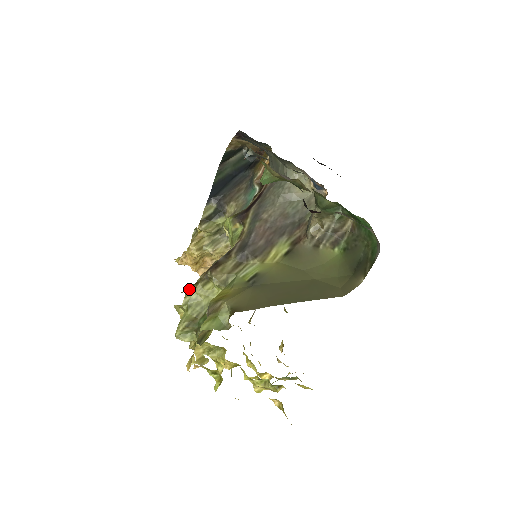
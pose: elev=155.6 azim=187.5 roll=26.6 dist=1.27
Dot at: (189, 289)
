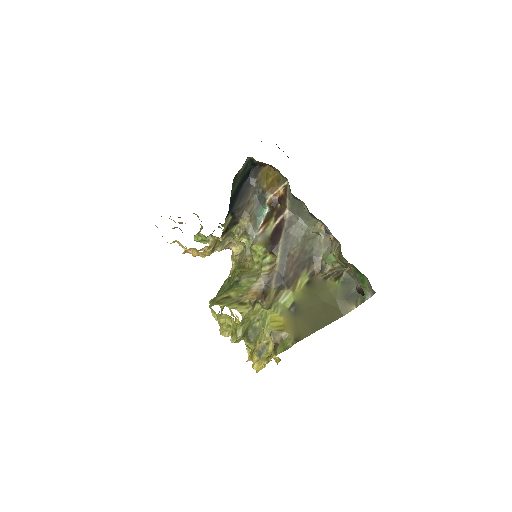
Dot at: (242, 310)
